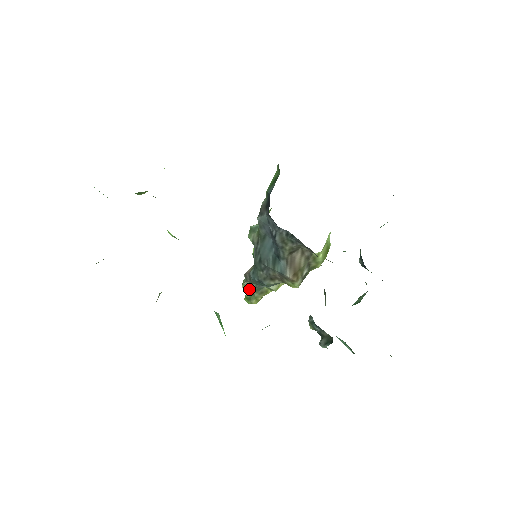
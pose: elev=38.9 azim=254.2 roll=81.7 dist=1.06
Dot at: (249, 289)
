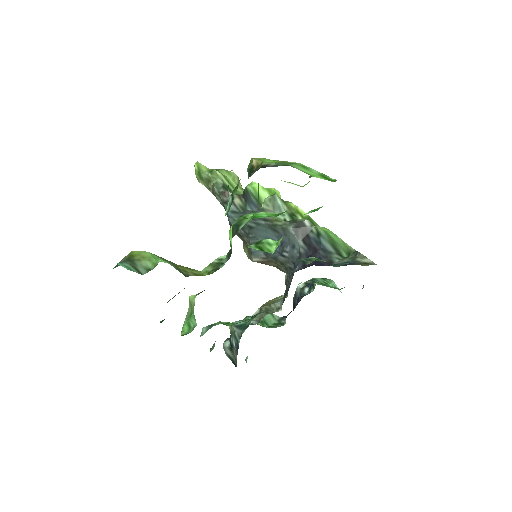
Dot at: (211, 184)
